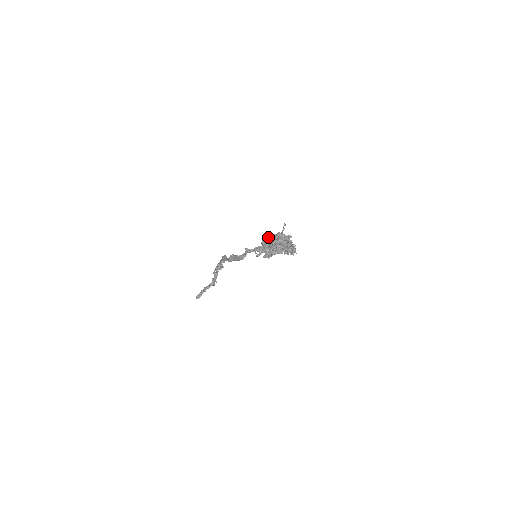
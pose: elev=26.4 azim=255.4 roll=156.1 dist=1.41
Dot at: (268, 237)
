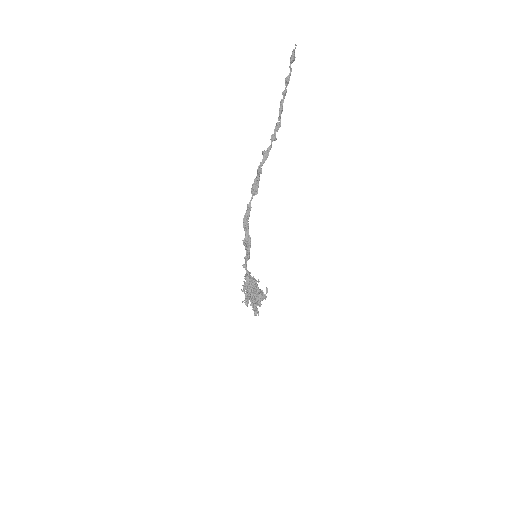
Dot at: (244, 284)
